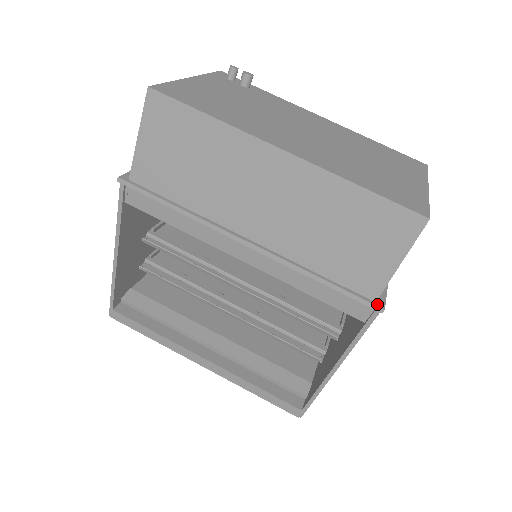
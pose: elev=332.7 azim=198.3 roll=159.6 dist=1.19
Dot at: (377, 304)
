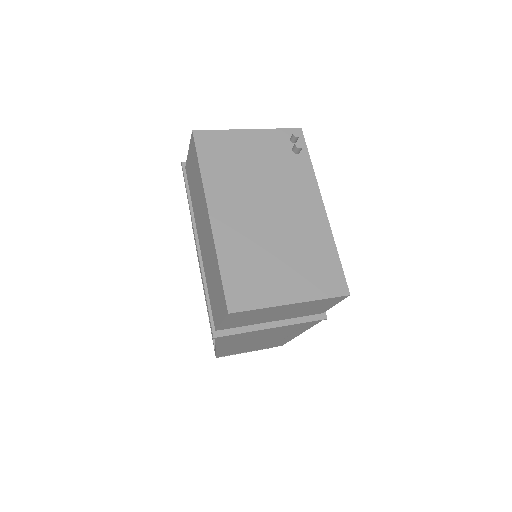
Dot at: (214, 332)
